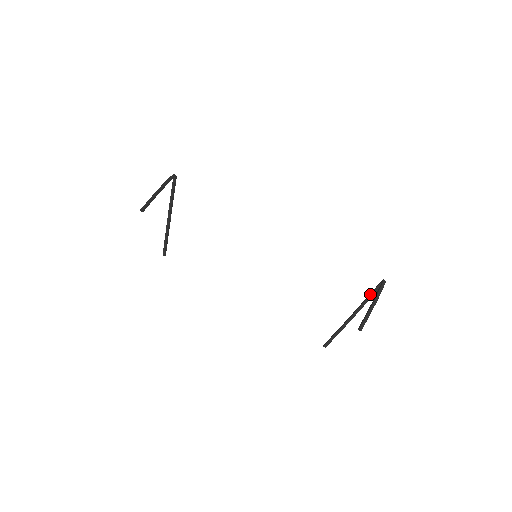
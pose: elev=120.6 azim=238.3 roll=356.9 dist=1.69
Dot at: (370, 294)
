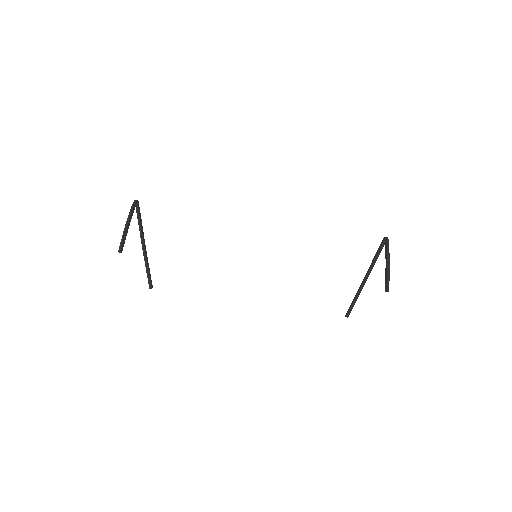
Dot at: (377, 254)
